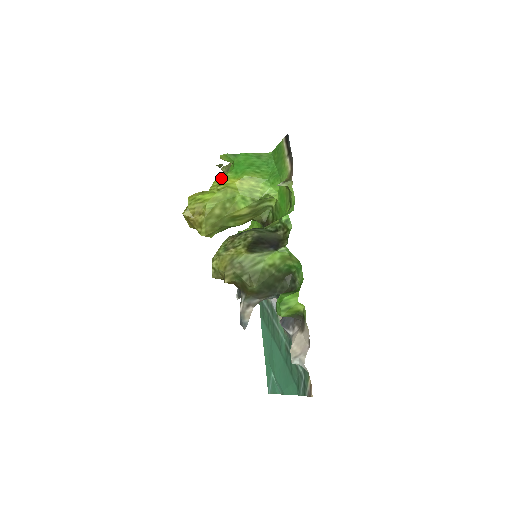
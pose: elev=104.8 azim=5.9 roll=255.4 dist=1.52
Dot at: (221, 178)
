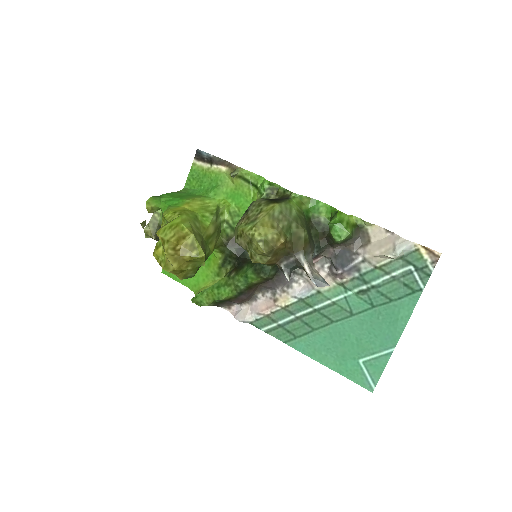
Dot at: (169, 211)
